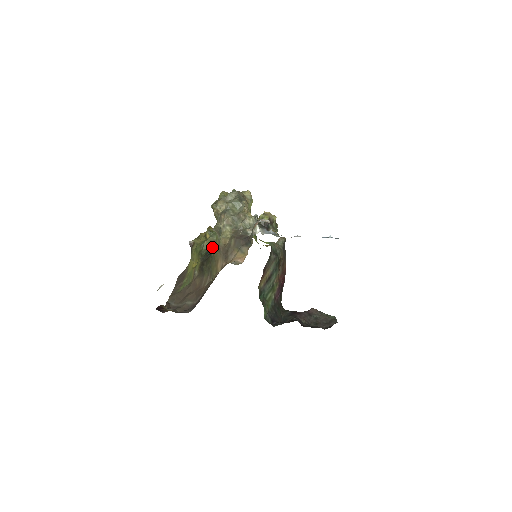
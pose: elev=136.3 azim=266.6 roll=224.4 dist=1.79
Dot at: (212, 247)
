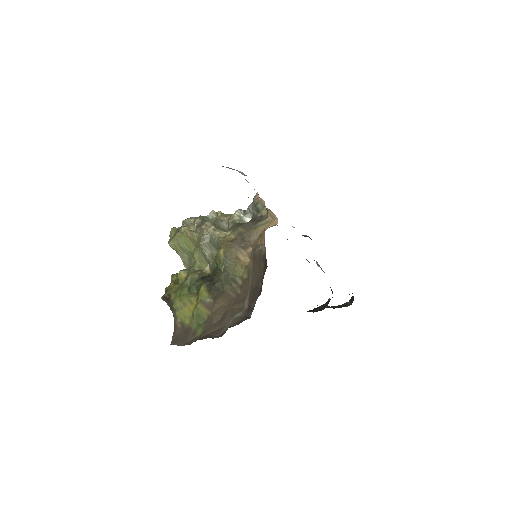
Dot at: (202, 275)
